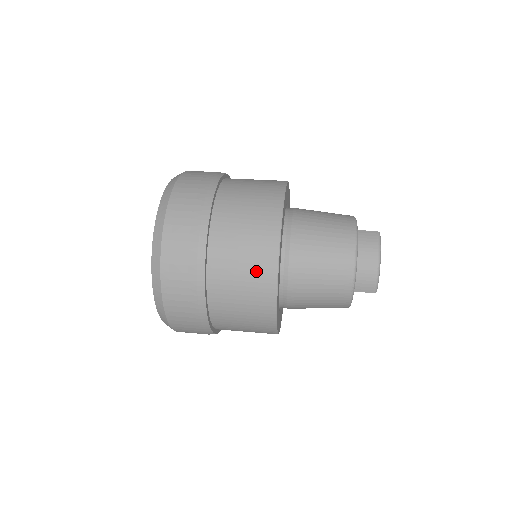
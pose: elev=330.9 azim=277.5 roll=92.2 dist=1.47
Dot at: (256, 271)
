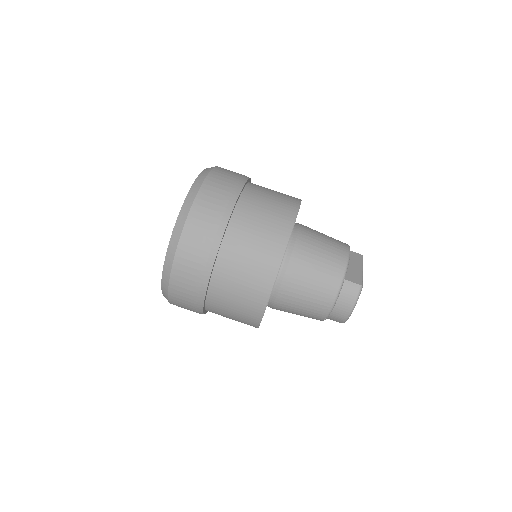
Dot at: (246, 310)
